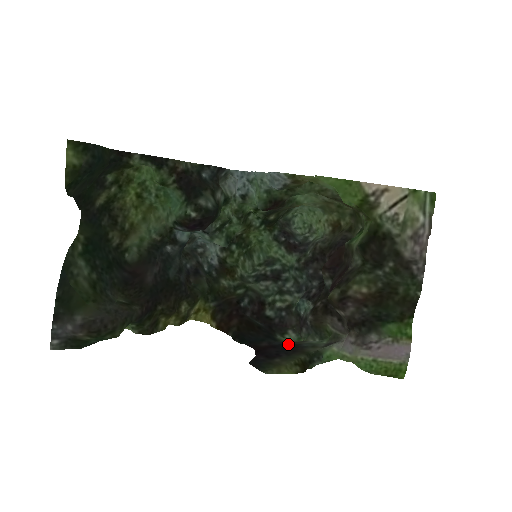
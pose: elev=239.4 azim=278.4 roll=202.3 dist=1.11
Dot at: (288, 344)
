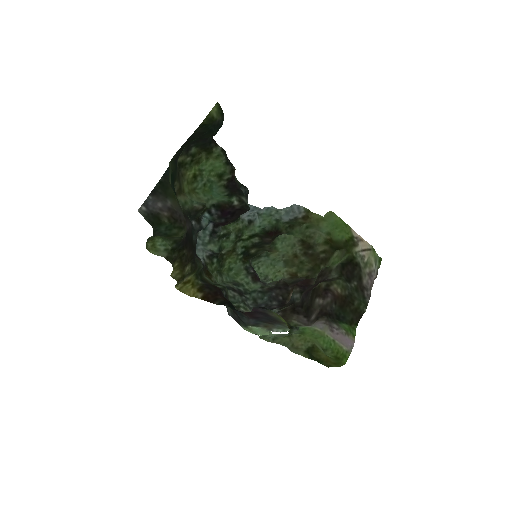
Dot at: (264, 322)
